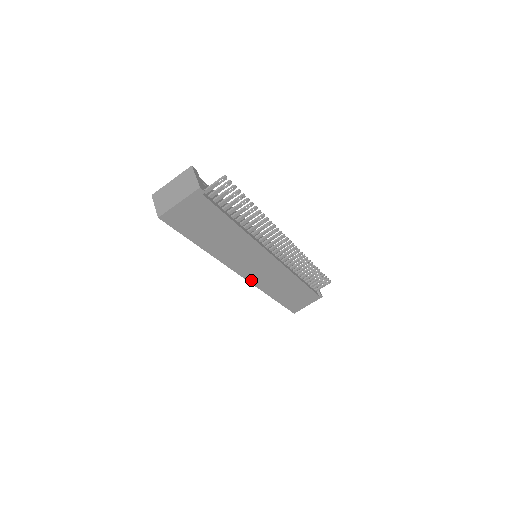
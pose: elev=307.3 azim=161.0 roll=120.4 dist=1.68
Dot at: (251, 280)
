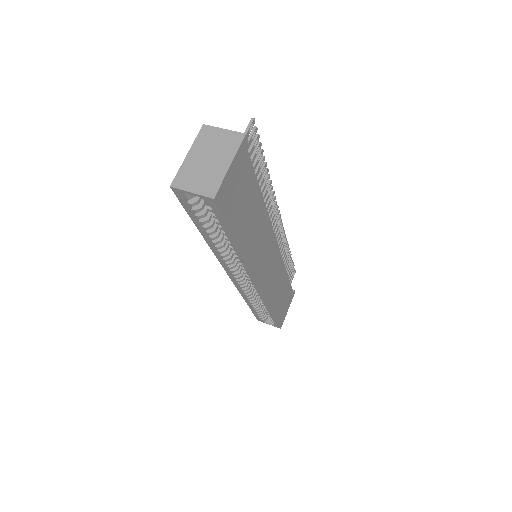
Dot at: (263, 289)
